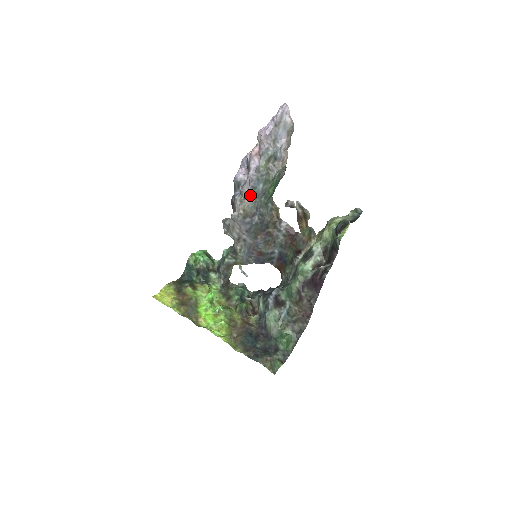
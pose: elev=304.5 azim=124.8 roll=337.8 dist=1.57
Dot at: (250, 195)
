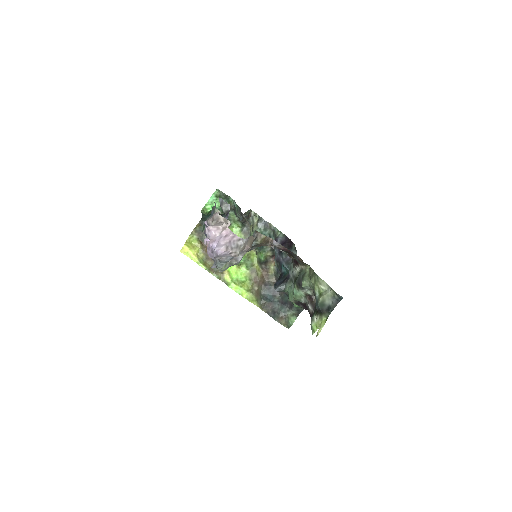
Dot at: occluded
